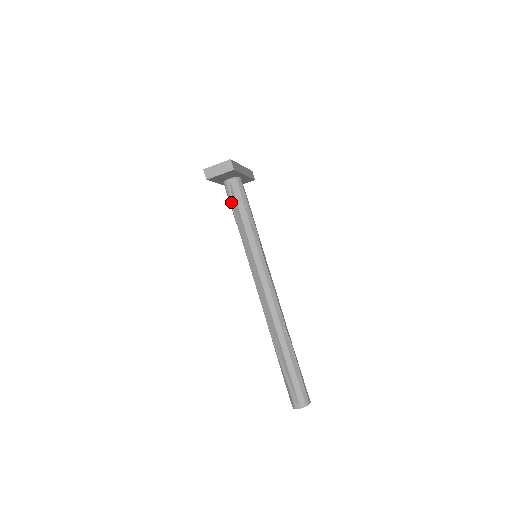
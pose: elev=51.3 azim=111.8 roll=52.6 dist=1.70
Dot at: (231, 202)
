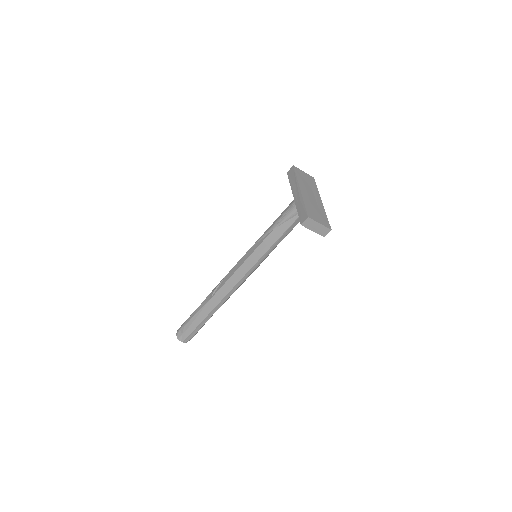
Dot at: (286, 219)
